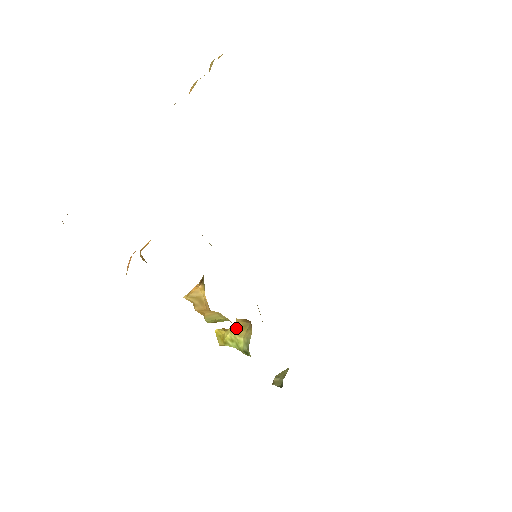
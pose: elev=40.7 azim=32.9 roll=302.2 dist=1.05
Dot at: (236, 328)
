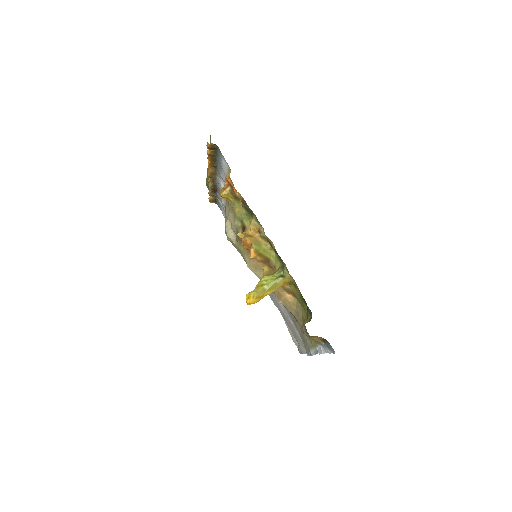
Dot at: (265, 274)
